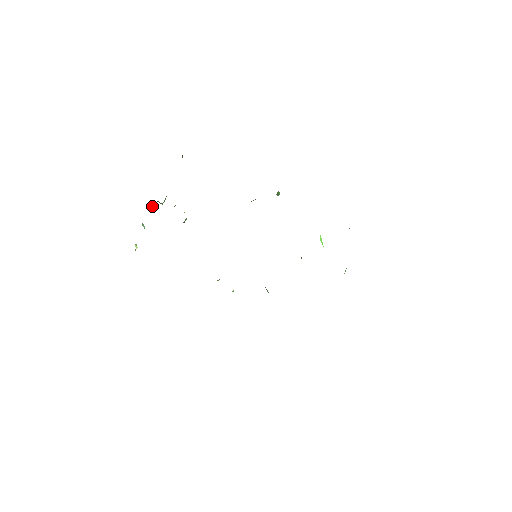
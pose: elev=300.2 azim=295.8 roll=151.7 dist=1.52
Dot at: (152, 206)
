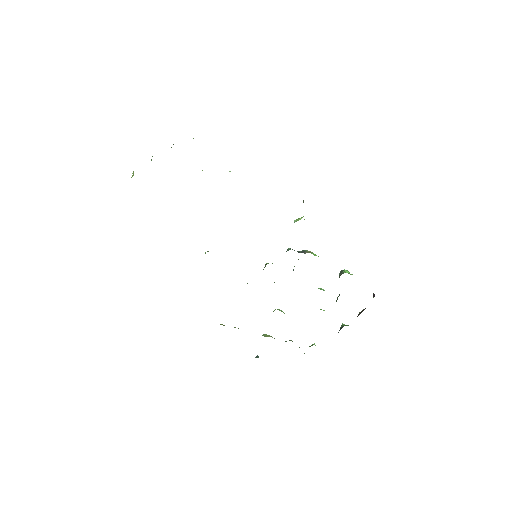
Dot at: occluded
